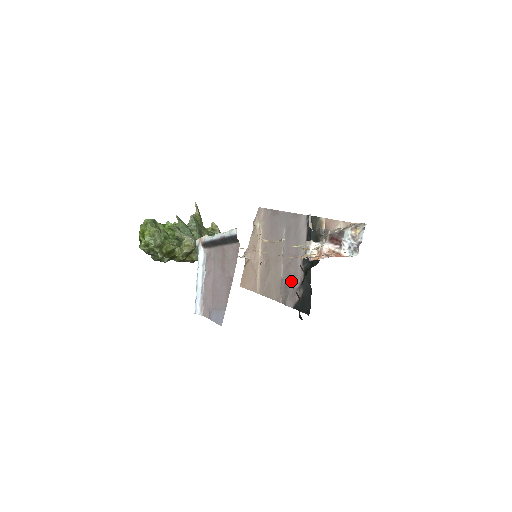
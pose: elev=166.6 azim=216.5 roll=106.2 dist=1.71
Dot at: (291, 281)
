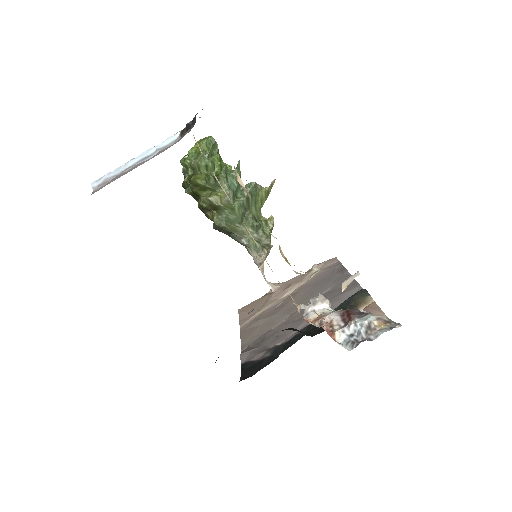
Dot at: (273, 338)
